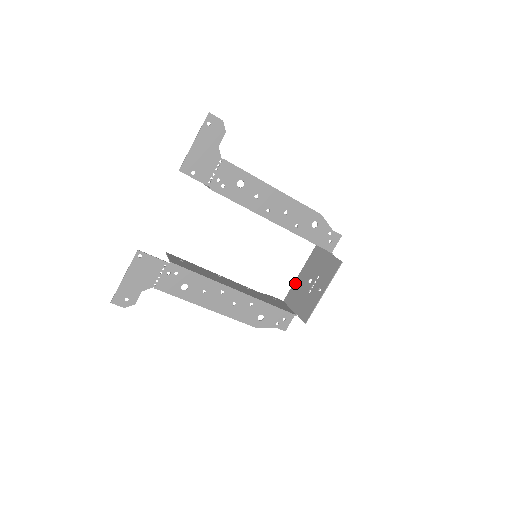
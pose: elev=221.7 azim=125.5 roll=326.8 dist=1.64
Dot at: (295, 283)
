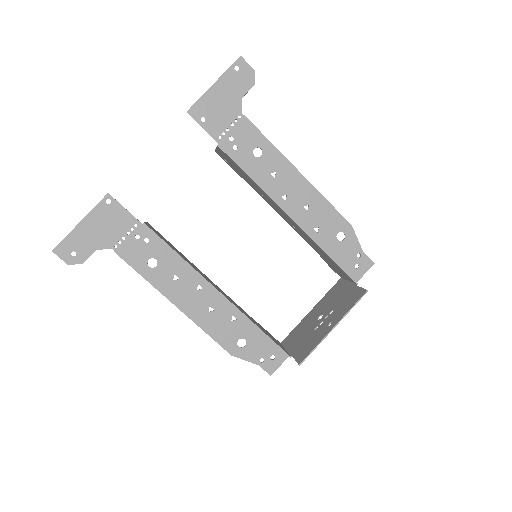
Dot at: (301, 322)
